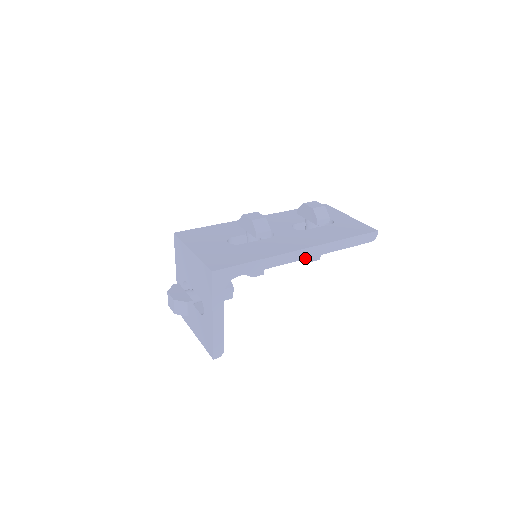
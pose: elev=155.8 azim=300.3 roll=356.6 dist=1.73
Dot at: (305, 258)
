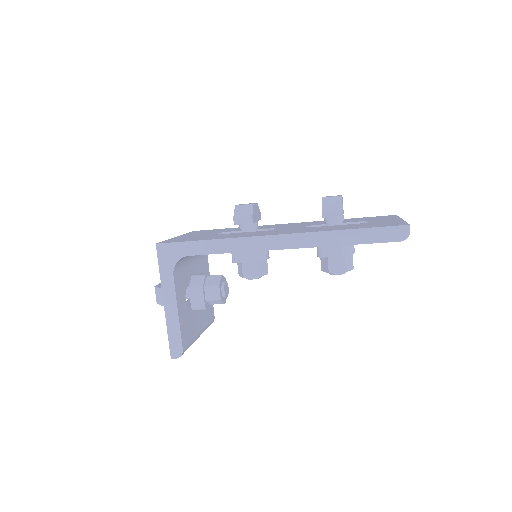
Dot at: (280, 248)
